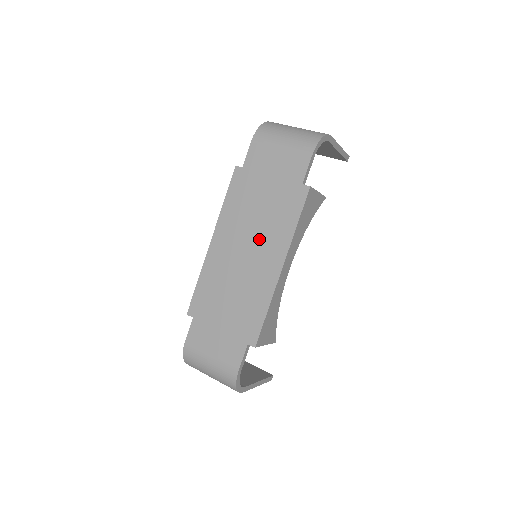
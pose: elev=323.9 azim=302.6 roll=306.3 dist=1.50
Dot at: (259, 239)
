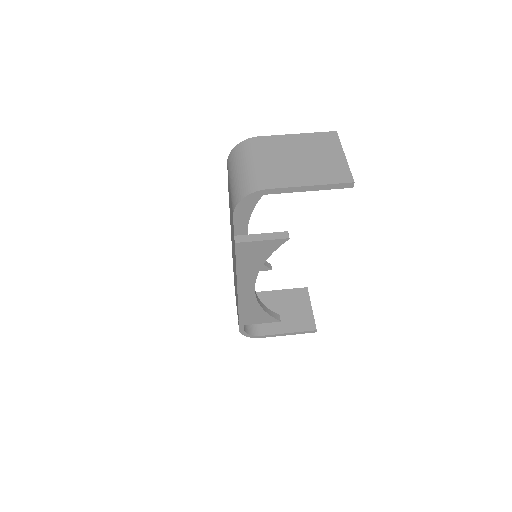
Dot at: occluded
